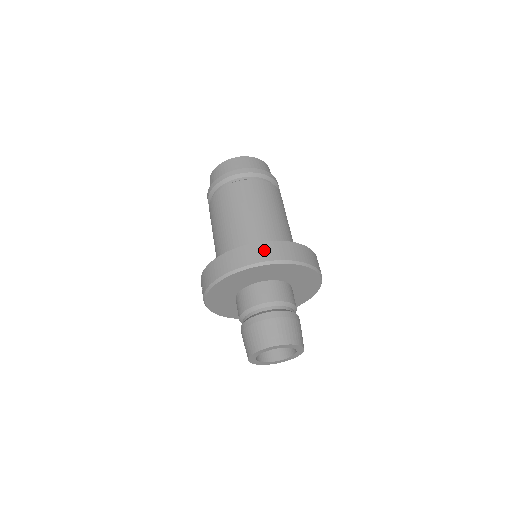
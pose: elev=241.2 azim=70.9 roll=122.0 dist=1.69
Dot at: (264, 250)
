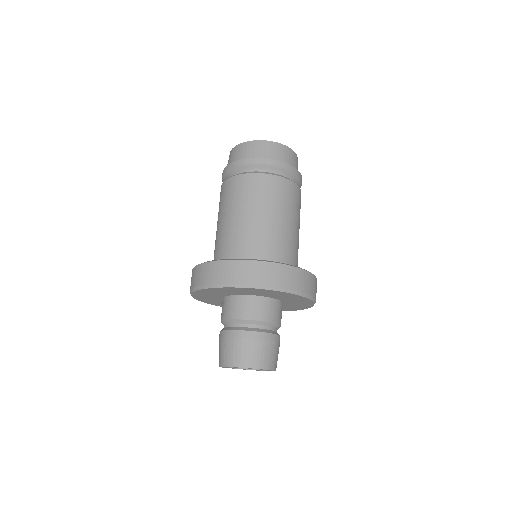
Dot at: (250, 271)
